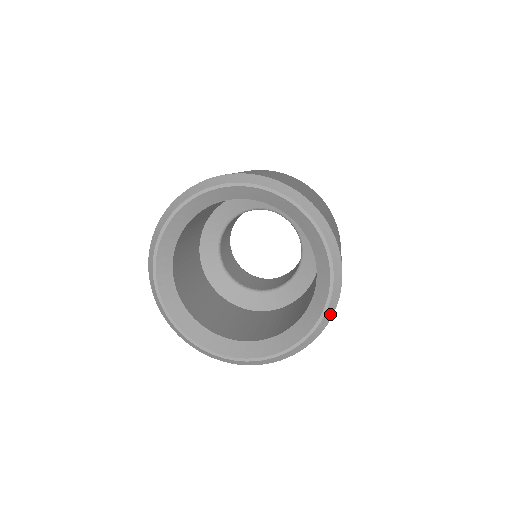
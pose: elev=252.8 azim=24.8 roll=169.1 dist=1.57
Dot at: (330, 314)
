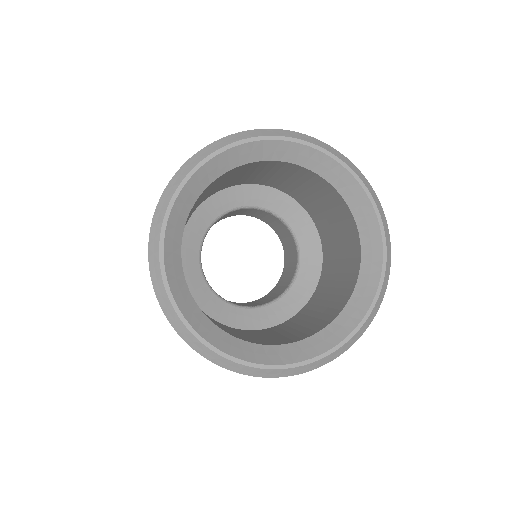
Dot at: (387, 231)
